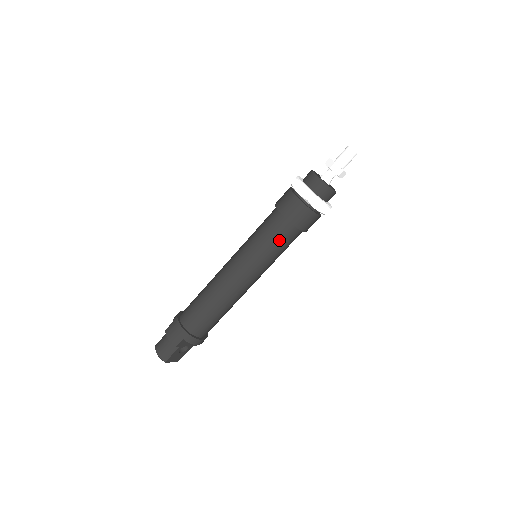
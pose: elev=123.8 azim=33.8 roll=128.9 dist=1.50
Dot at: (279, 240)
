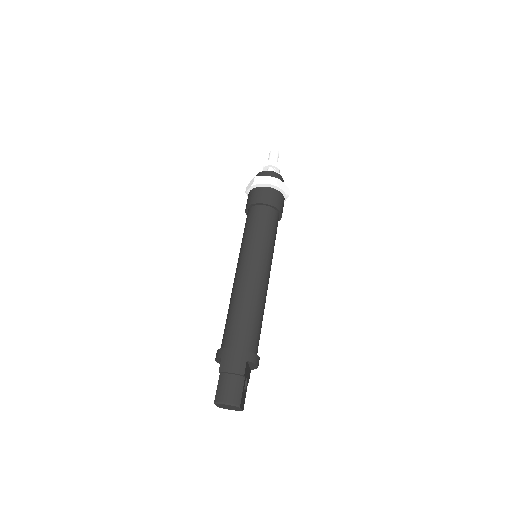
Dot at: (272, 225)
